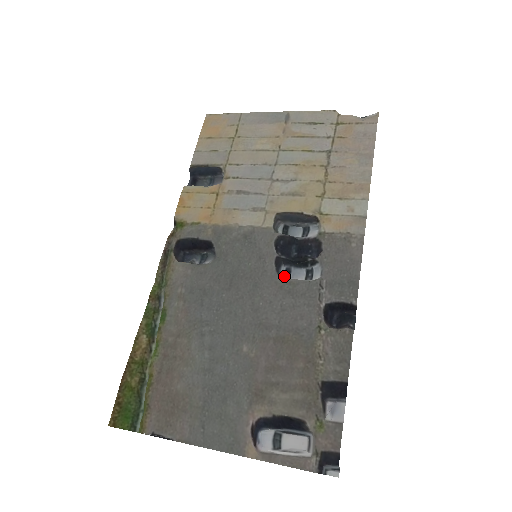
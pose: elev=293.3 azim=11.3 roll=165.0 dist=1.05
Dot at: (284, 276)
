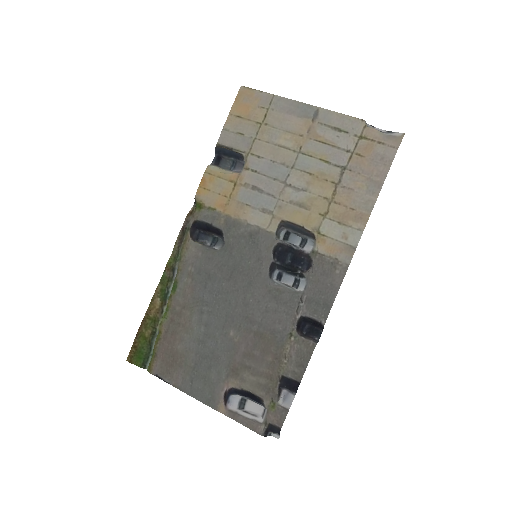
Dot at: (276, 278)
